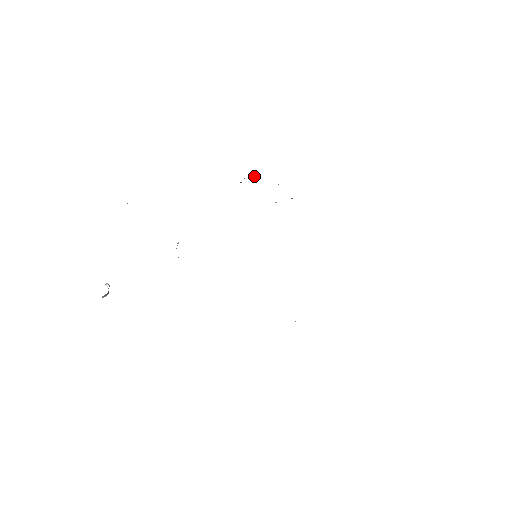
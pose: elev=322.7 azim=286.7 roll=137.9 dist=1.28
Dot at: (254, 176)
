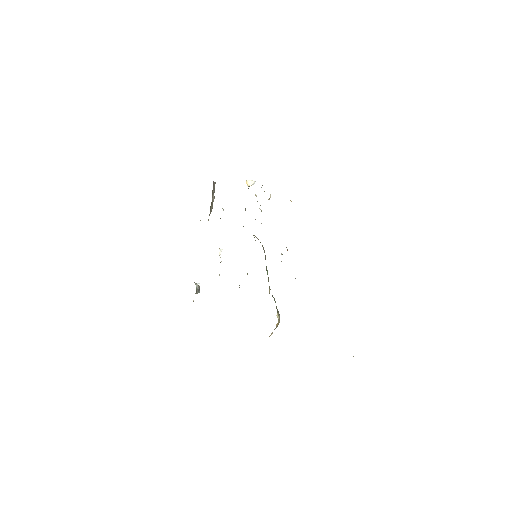
Dot at: (252, 182)
